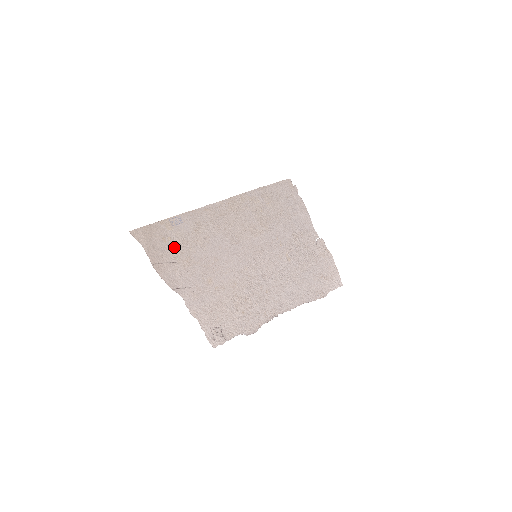
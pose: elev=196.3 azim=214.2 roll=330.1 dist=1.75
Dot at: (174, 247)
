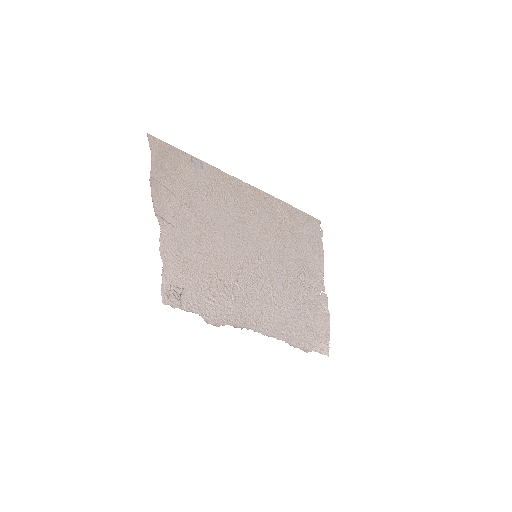
Dot at: (181, 181)
